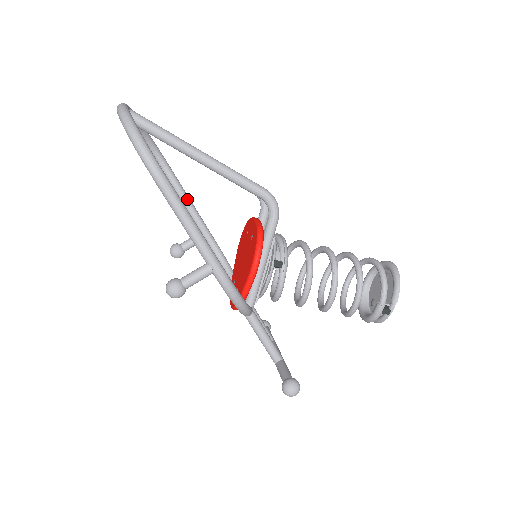
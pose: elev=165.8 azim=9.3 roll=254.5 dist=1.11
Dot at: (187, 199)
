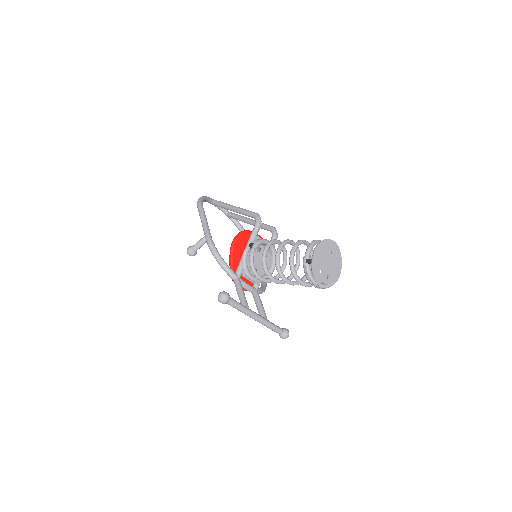
Dot at: occluded
